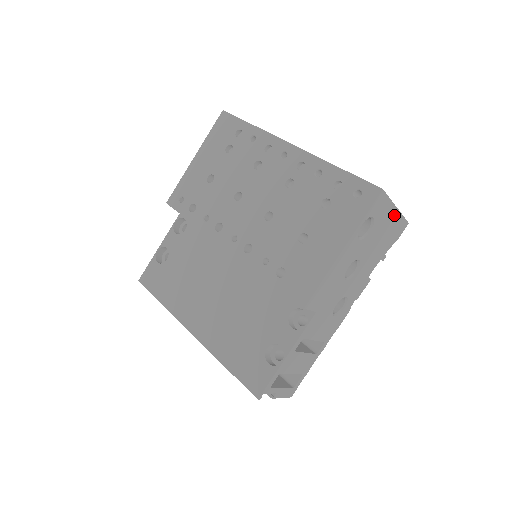
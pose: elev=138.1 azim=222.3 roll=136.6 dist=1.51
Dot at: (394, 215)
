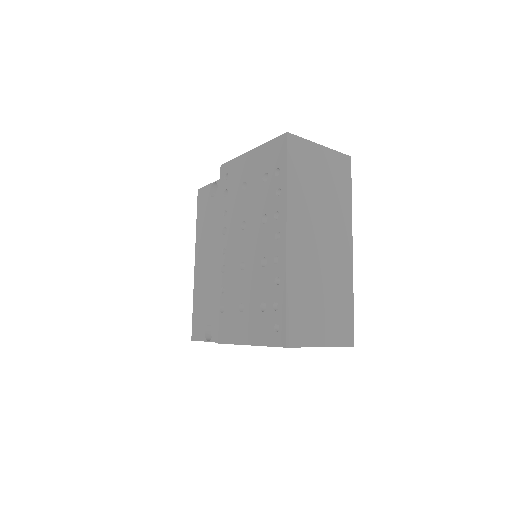
Dot at: occluded
